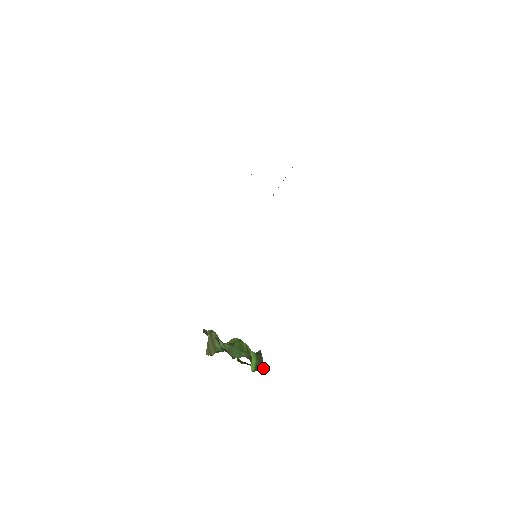
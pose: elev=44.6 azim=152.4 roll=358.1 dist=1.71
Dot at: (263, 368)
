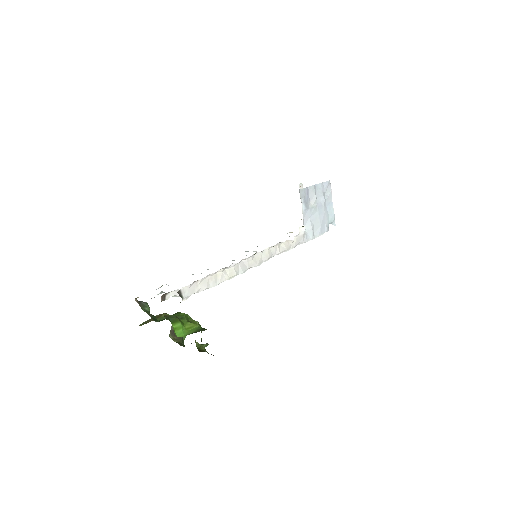
Dot at: occluded
